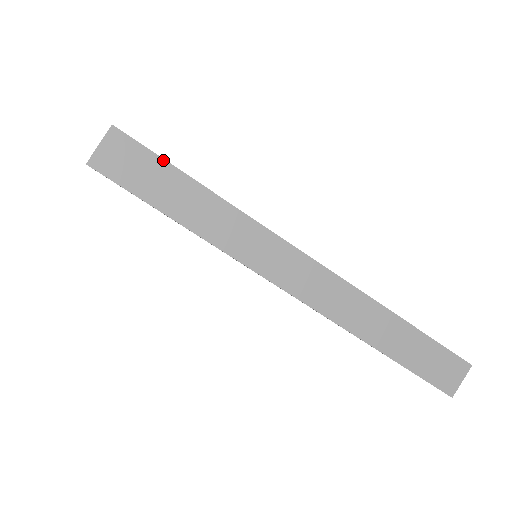
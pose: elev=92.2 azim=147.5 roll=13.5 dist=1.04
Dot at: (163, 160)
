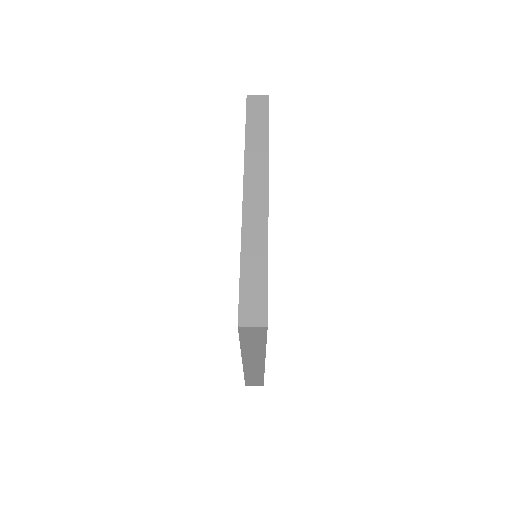
Dot at: occluded
